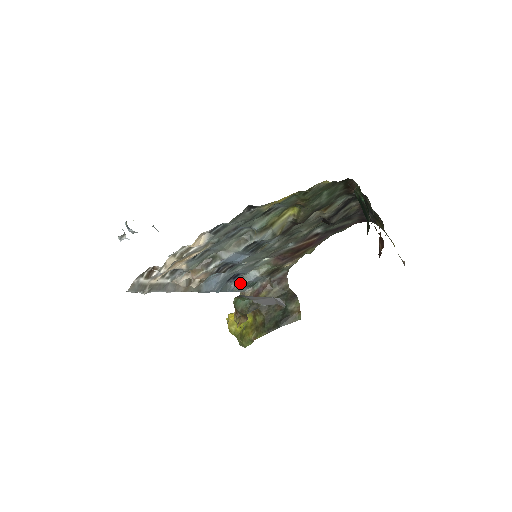
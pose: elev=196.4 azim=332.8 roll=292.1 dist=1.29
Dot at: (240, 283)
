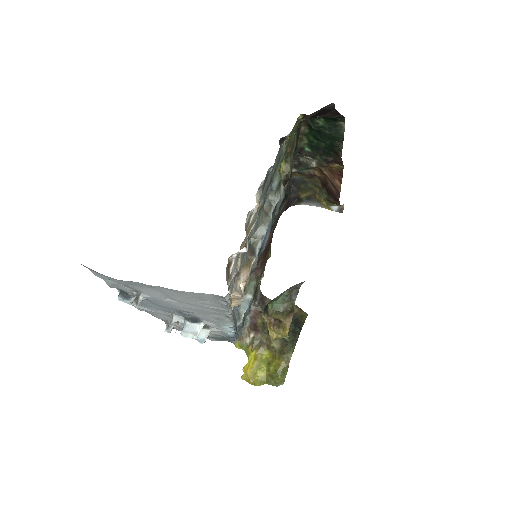
Dot at: (240, 318)
